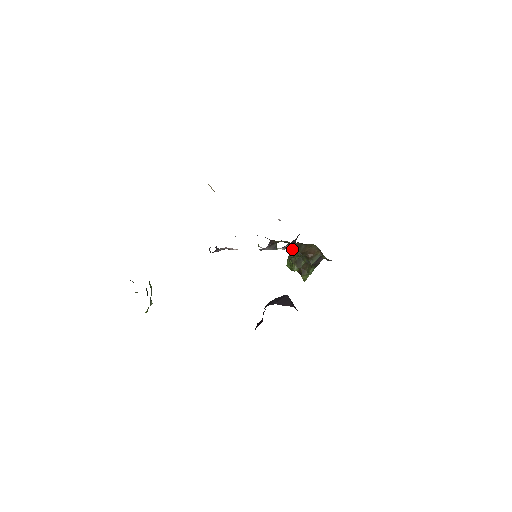
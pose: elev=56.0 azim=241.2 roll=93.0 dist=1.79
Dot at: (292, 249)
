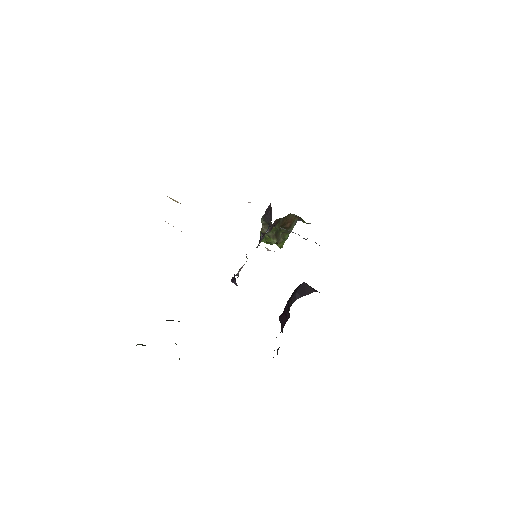
Dot at: occluded
